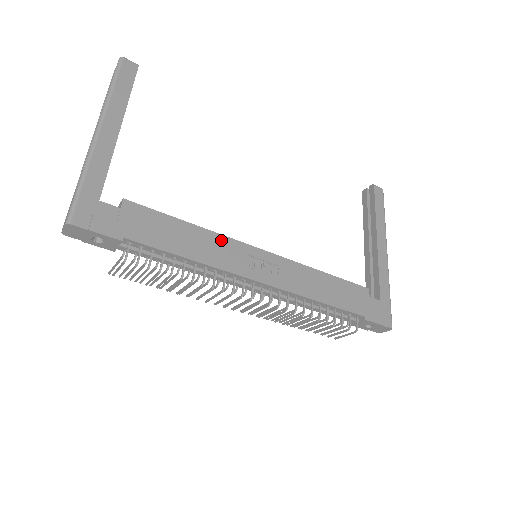
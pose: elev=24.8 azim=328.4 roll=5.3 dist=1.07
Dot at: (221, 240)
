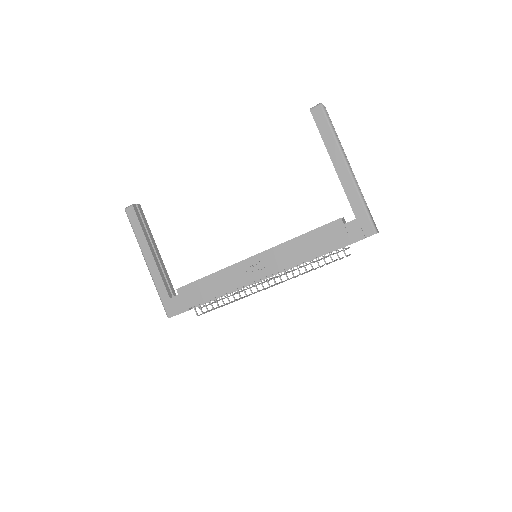
Dot at: (228, 271)
